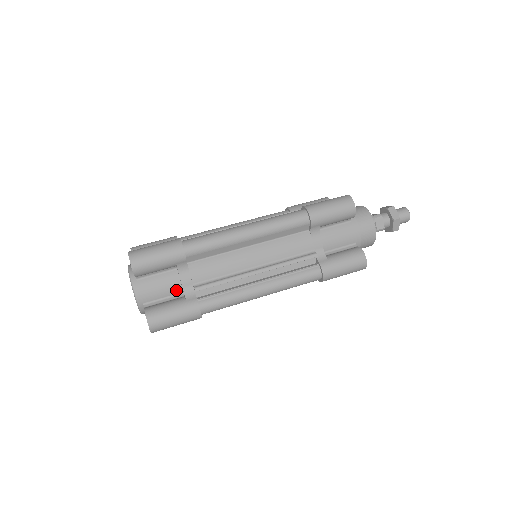
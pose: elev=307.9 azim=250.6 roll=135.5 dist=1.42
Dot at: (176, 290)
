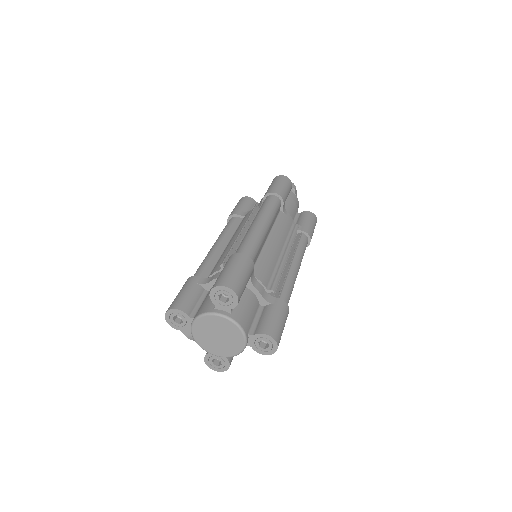
Dot at: (256, 305)
